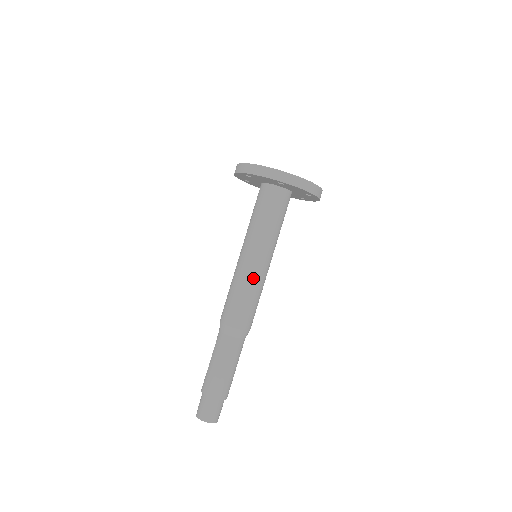
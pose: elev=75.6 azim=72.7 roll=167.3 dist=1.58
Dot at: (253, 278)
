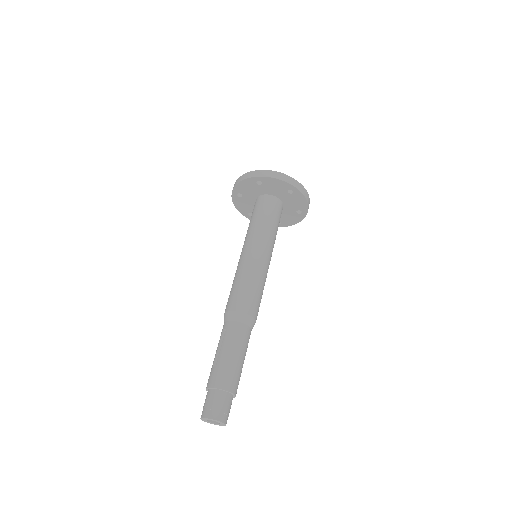
Dot at: (263, 270)
